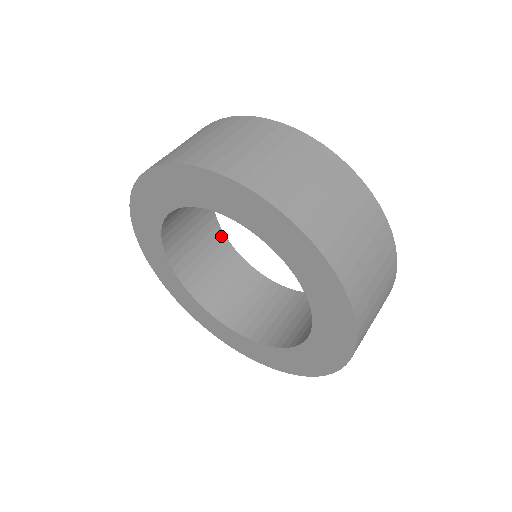
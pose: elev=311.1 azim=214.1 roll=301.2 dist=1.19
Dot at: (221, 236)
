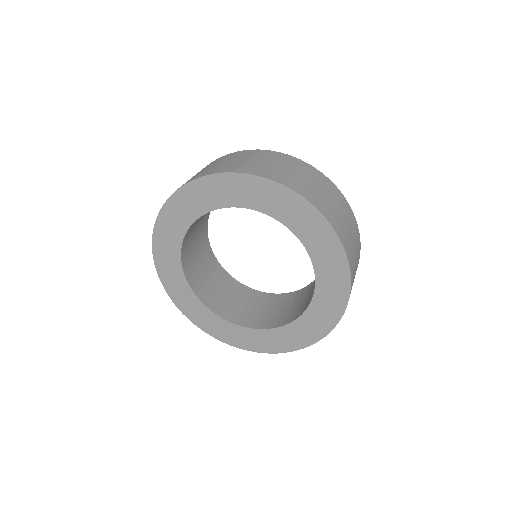
Dot at: (207, 221)
